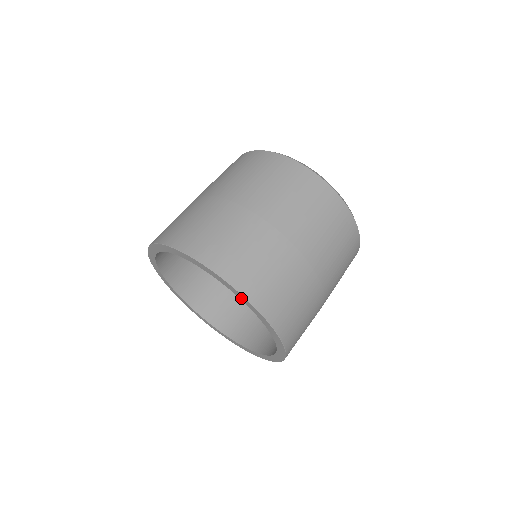
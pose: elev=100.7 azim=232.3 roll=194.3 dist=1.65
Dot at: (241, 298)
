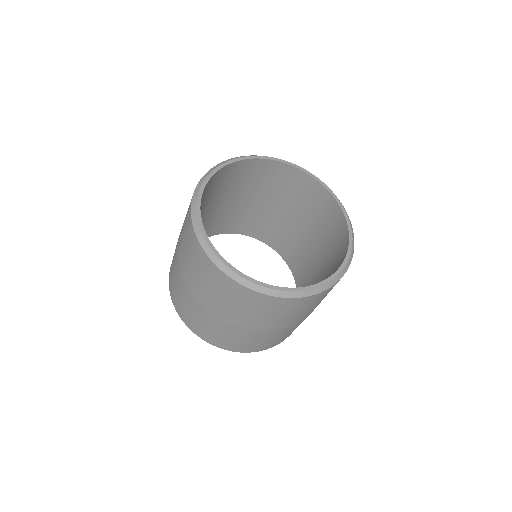
Dot at: occluded
